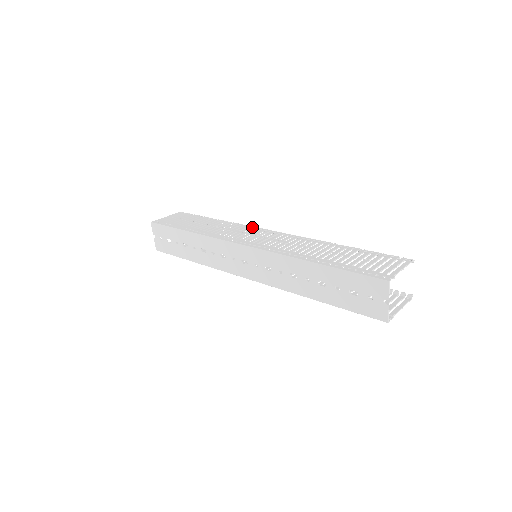
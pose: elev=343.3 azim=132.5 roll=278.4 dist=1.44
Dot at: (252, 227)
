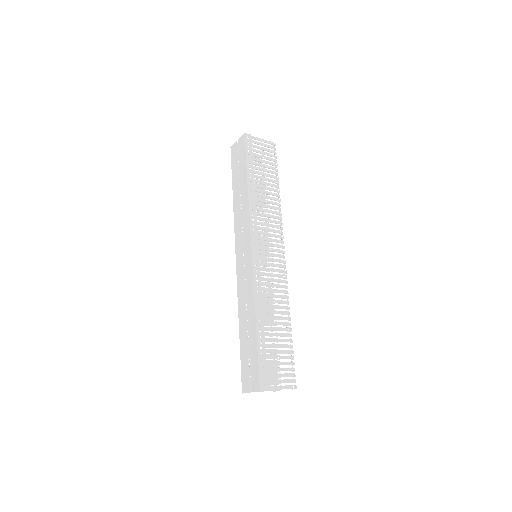
Dot at: (281, 233)
